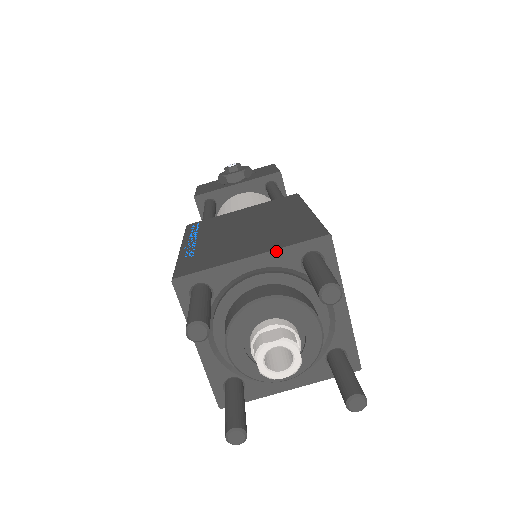
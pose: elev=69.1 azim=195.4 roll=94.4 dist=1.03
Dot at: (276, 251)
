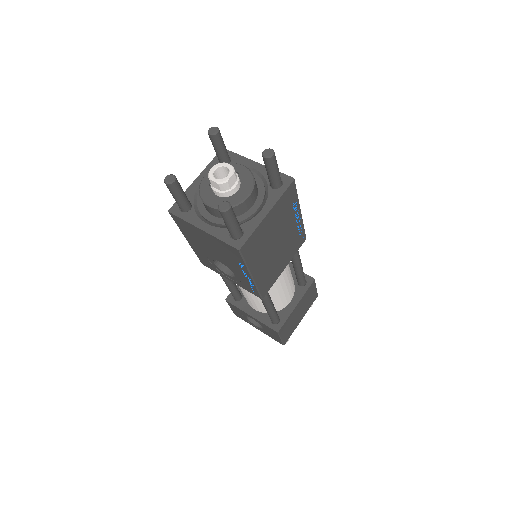
Dot at: occluded
